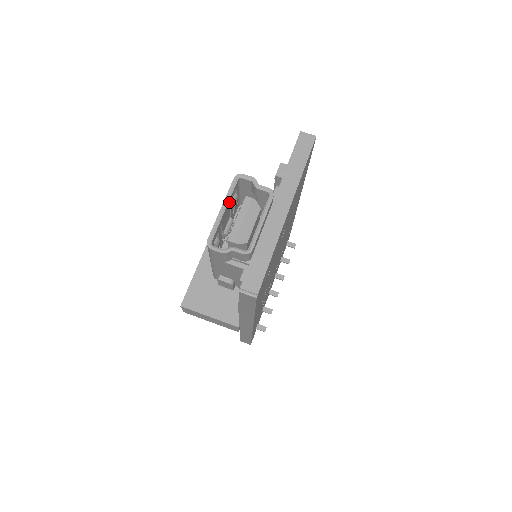
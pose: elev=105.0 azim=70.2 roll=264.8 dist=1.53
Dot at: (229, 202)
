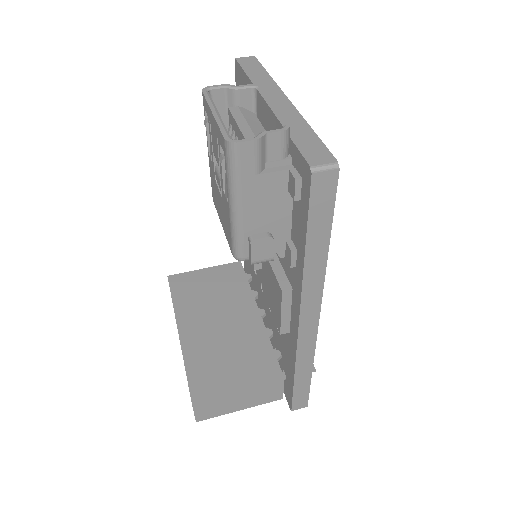
Dot at: occluded
